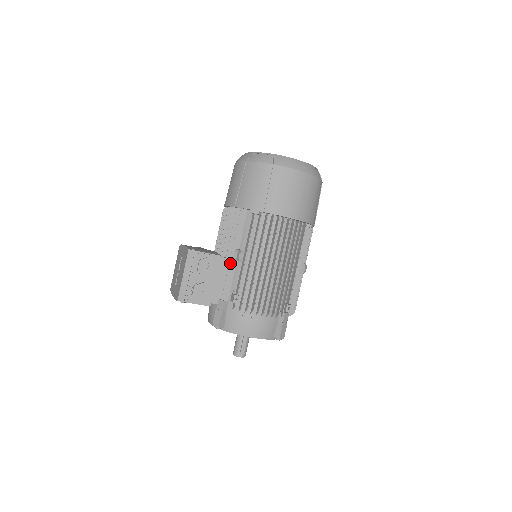
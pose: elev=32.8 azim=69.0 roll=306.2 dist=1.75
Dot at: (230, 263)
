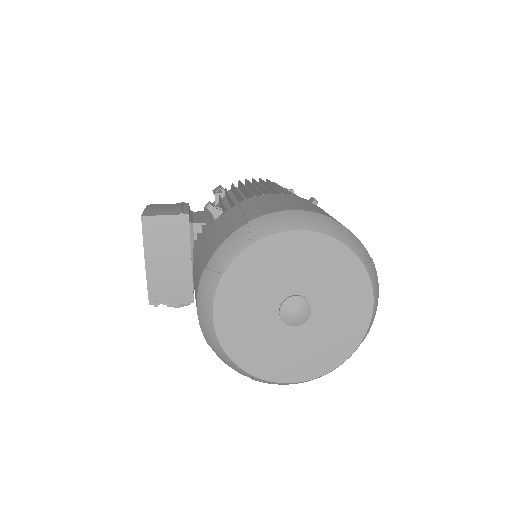
Dot at: occluded
